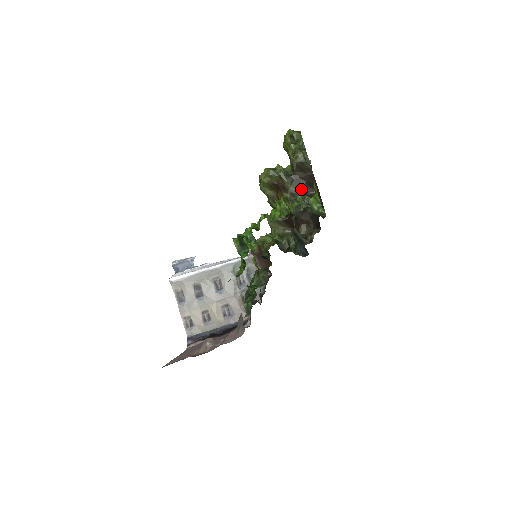
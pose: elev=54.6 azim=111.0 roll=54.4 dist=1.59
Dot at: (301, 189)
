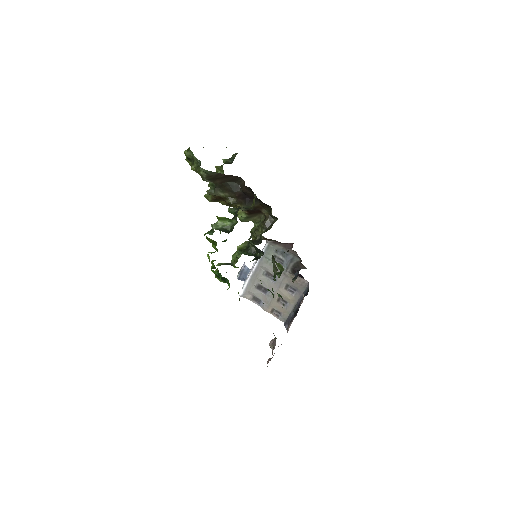
Dot at: (231, 189)
